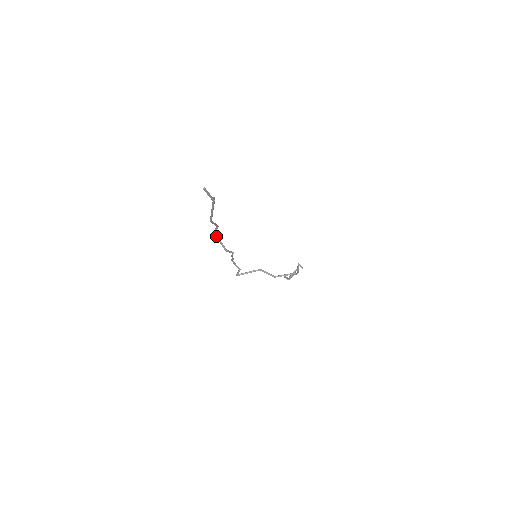
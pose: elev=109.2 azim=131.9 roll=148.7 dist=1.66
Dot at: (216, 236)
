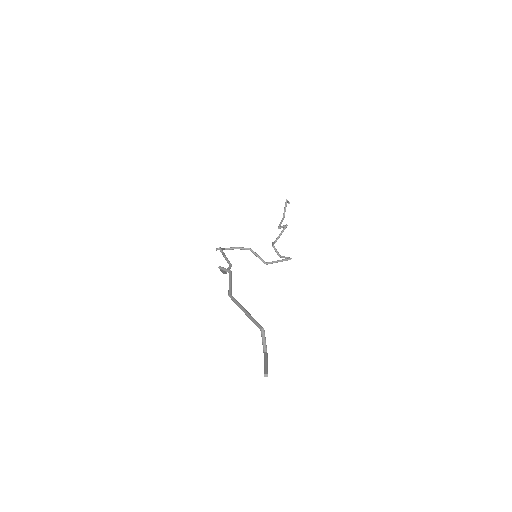
Dot at: (220, 269)
